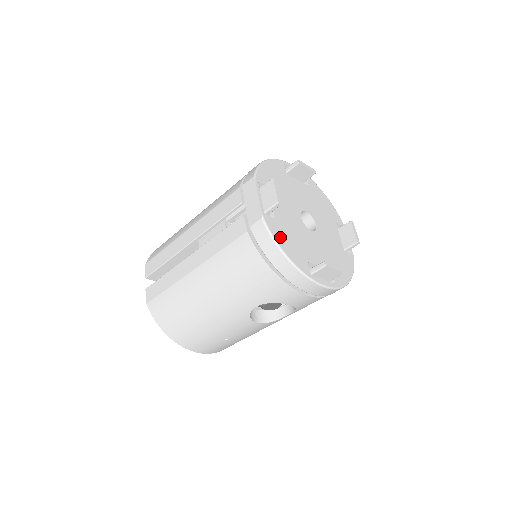
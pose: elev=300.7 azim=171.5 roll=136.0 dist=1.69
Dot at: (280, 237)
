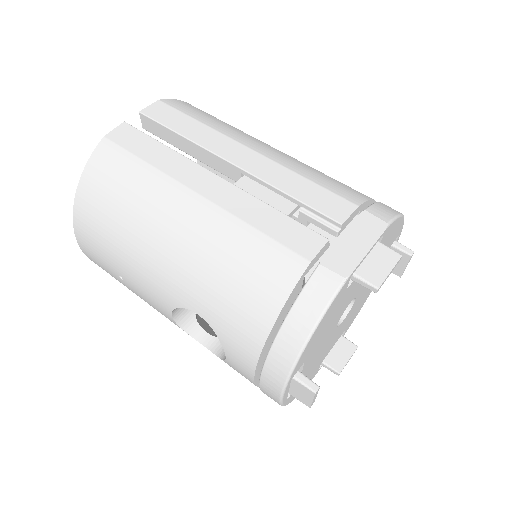
Dot at: (327, 315)
